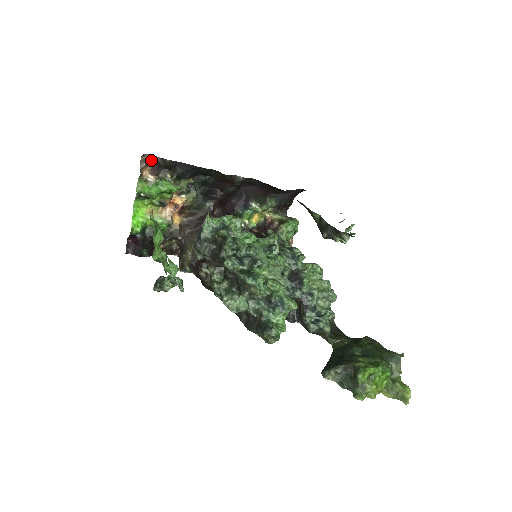
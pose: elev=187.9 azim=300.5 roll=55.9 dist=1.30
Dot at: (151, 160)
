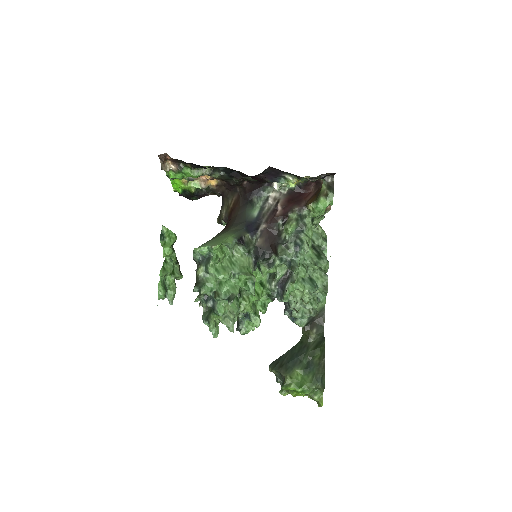
Dot at: (168, 156)
